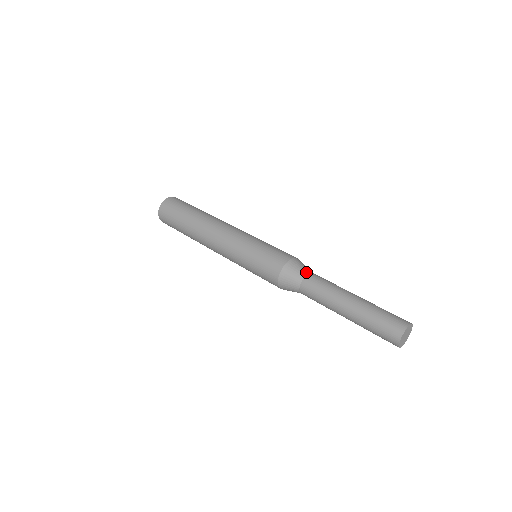
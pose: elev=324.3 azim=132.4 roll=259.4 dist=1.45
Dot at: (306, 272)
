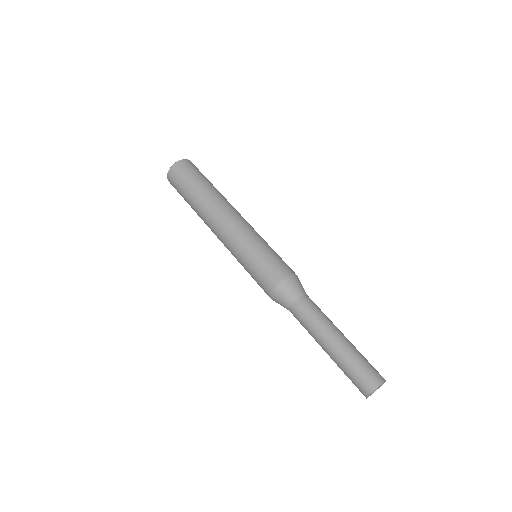
Dot at: (294, 299)
